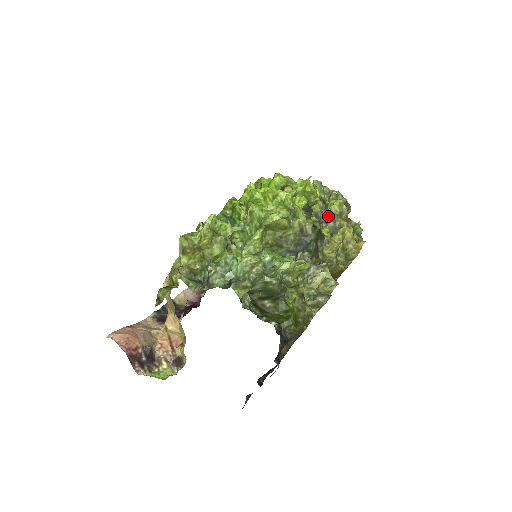
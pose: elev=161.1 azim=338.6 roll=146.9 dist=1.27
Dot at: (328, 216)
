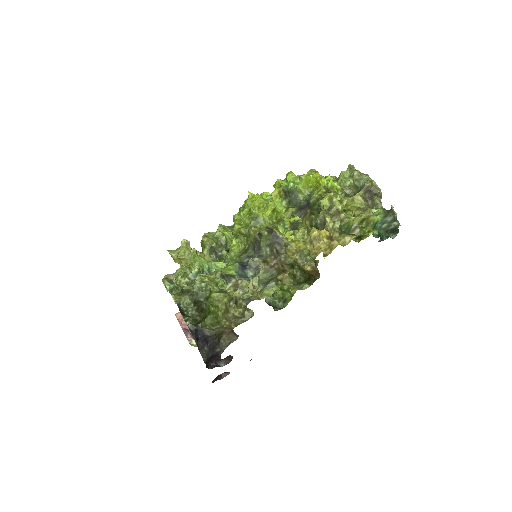
Dot at: occluded
